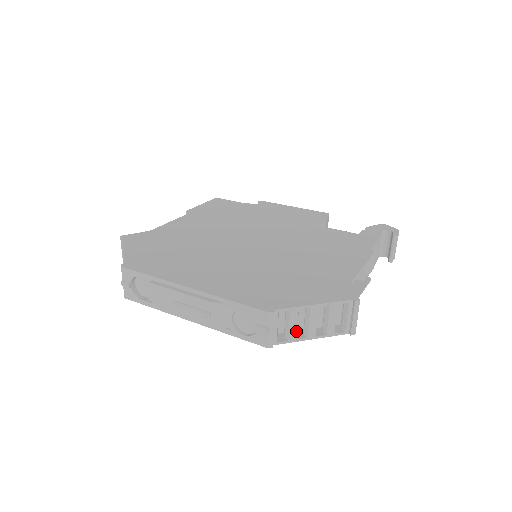
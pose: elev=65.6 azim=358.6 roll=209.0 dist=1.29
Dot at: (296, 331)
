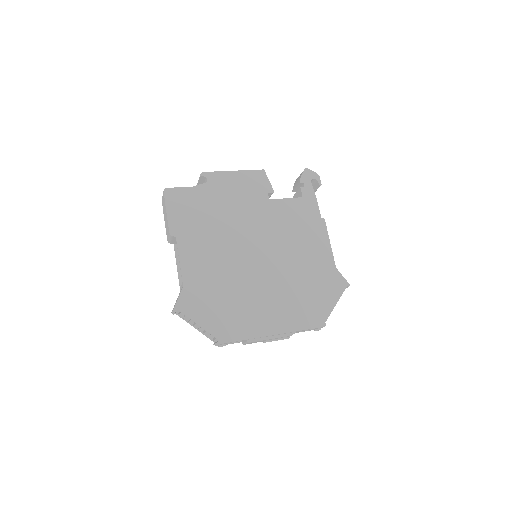
Dot at: occluded
